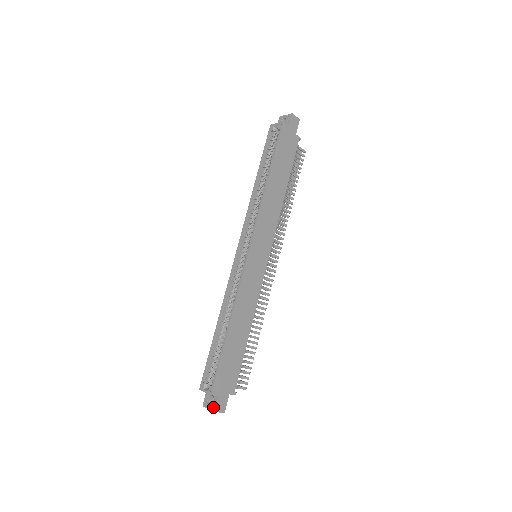
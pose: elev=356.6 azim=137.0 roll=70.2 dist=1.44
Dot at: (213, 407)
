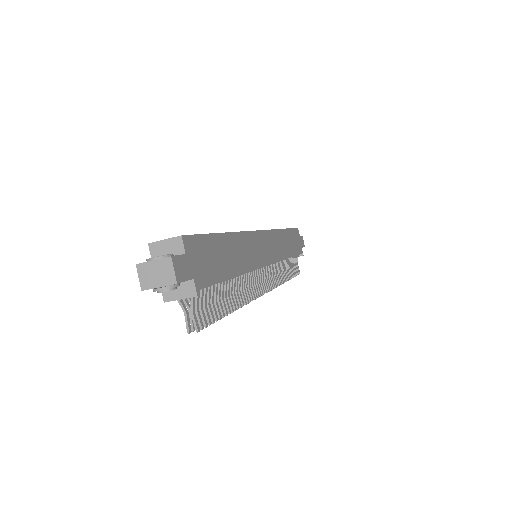
Dot at: (168, 256)
